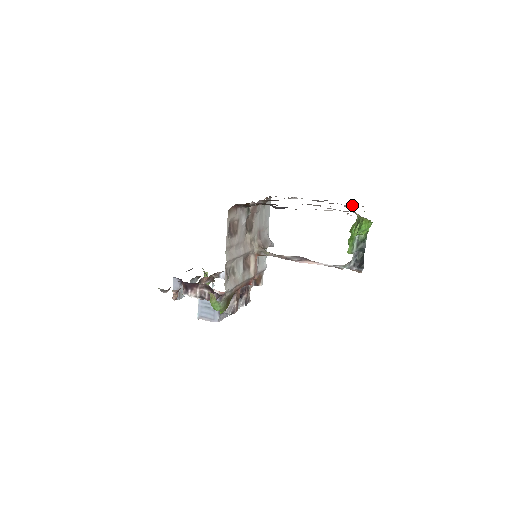
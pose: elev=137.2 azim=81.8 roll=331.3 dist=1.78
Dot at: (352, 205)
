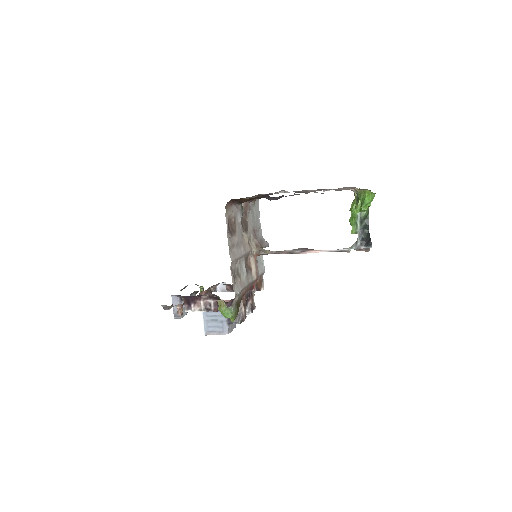
Dot at: occluded
